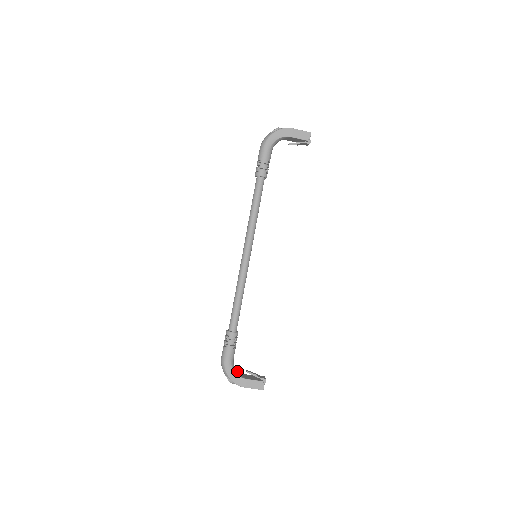
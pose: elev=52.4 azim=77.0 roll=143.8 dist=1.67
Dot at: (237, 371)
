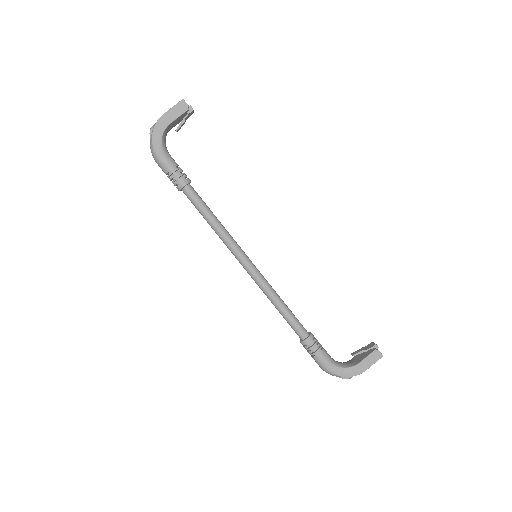
Dot at: (345, 364)
